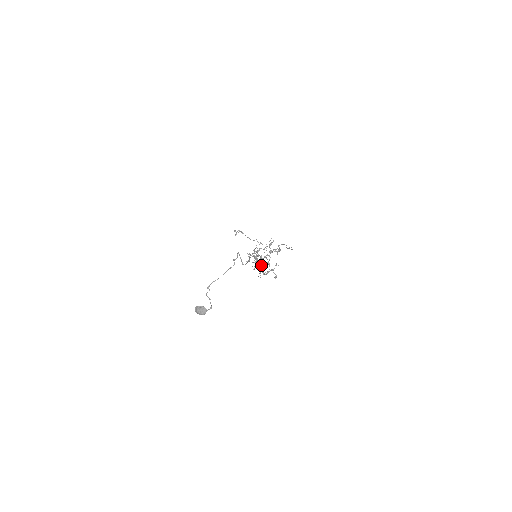
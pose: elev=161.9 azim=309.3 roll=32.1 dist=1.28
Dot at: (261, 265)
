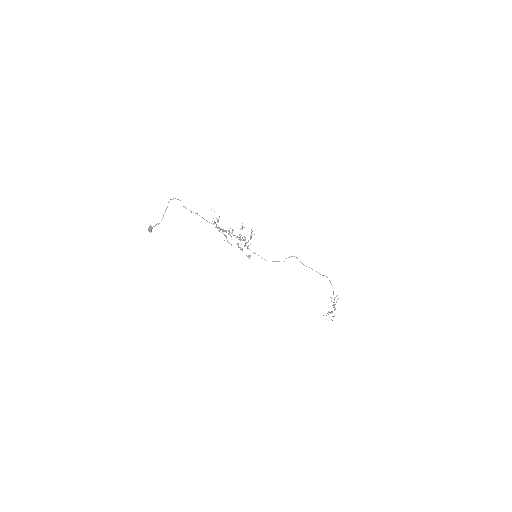
Dot at: occluded
